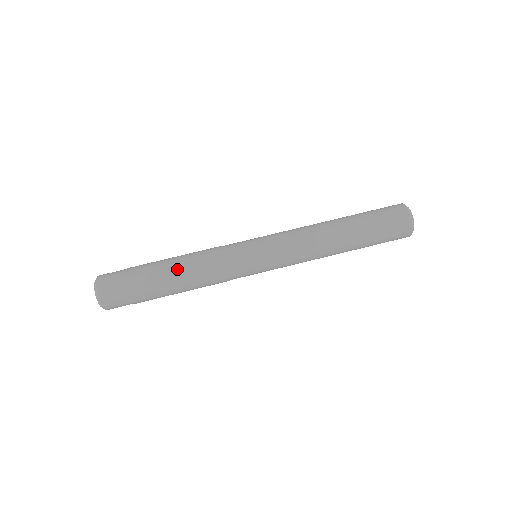
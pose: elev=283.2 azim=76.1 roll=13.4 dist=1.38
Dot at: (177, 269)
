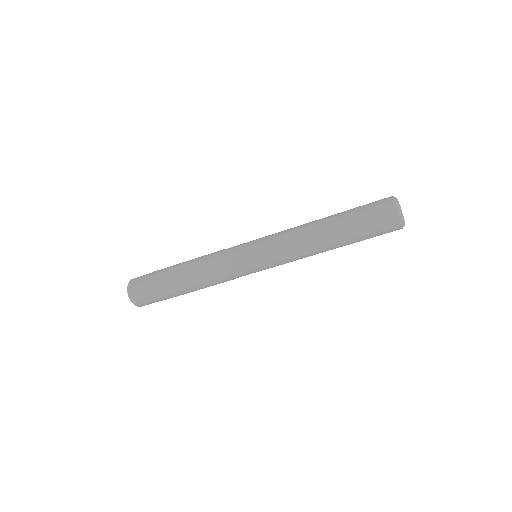
Dot at: occluded
